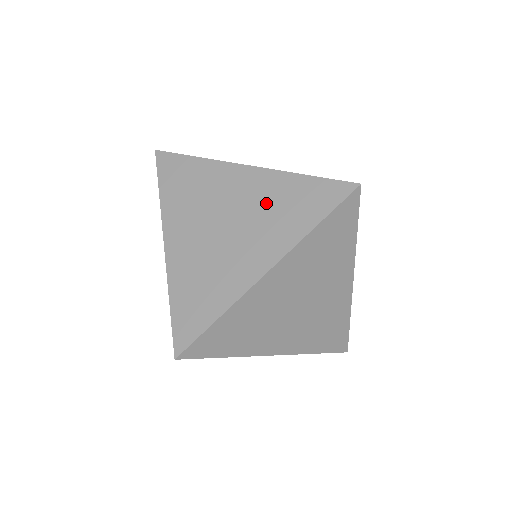
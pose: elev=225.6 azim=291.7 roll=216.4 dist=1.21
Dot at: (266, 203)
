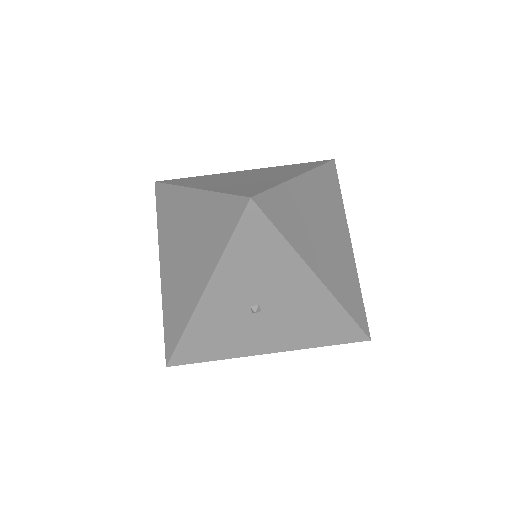
Dot at: (273, 170)
